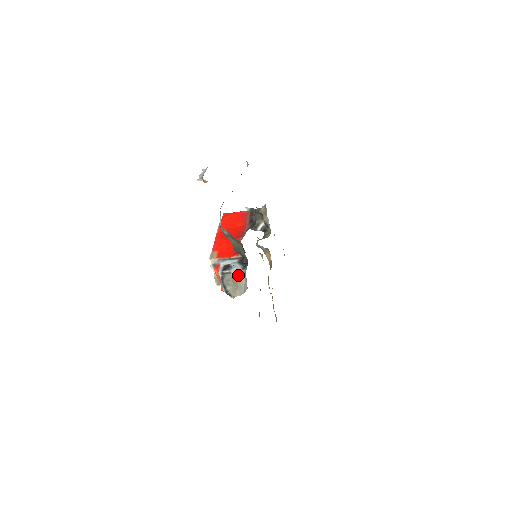
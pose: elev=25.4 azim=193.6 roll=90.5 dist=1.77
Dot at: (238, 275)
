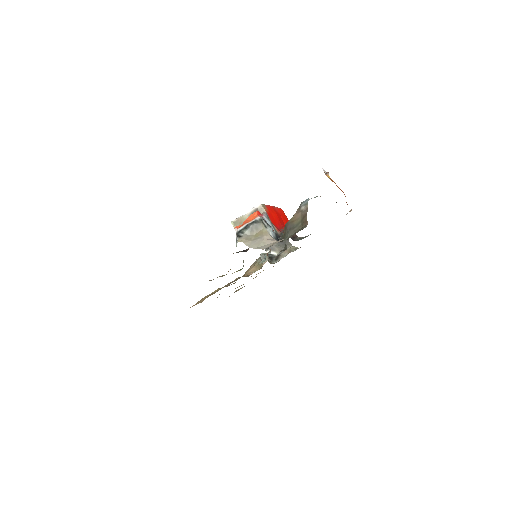
Dot at: (269, 235)
